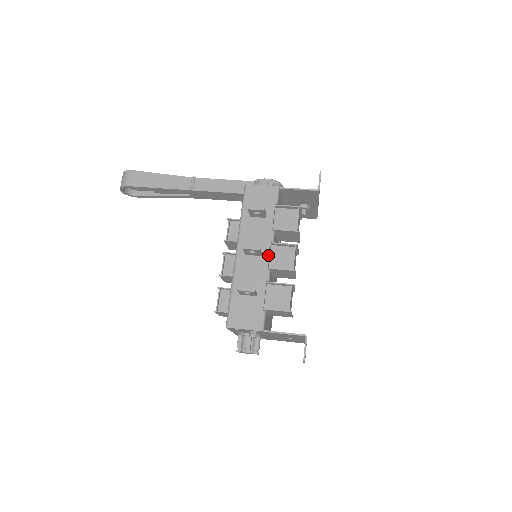
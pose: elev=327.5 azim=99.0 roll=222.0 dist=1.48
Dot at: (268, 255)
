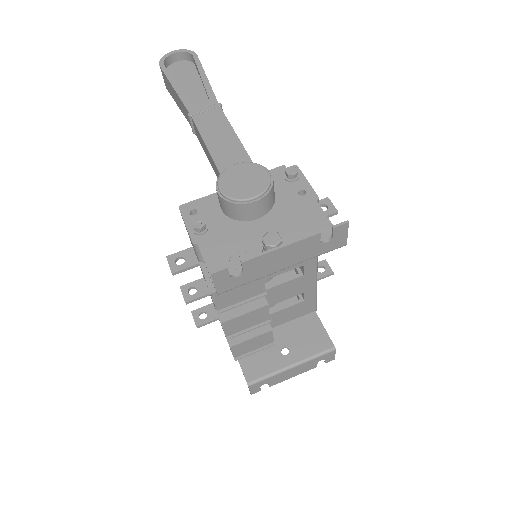
Dot at: occluded
